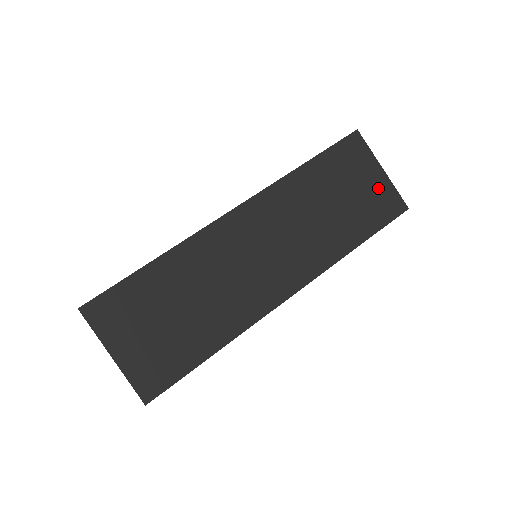
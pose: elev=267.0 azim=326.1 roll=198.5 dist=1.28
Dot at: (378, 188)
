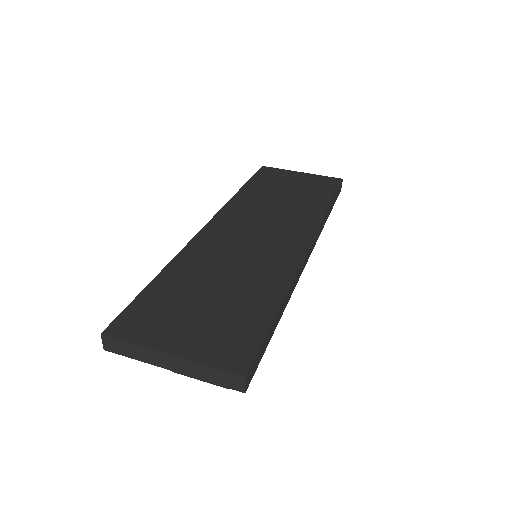
Dot at: (309, 179)
